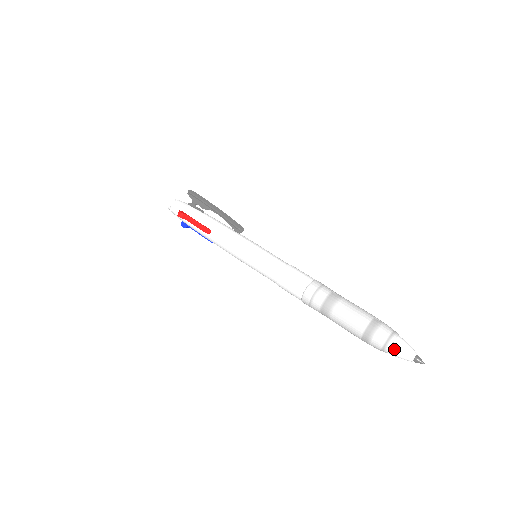
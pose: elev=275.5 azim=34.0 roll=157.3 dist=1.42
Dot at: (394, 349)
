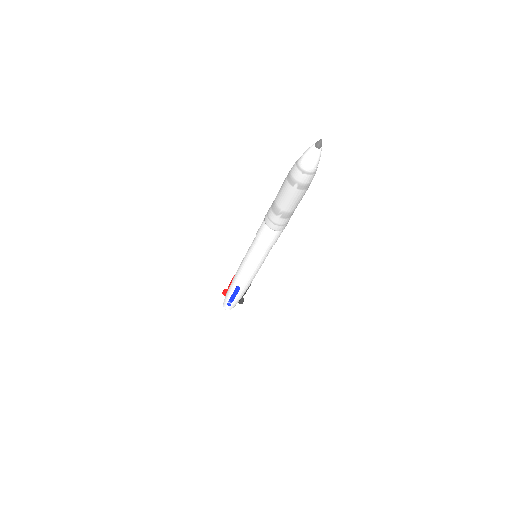
Dot at: (302, 155)
